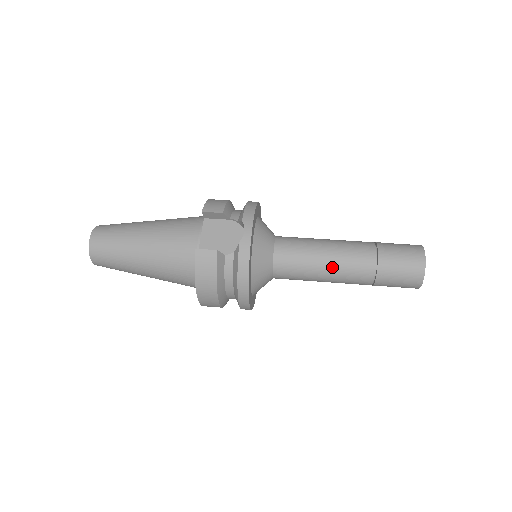
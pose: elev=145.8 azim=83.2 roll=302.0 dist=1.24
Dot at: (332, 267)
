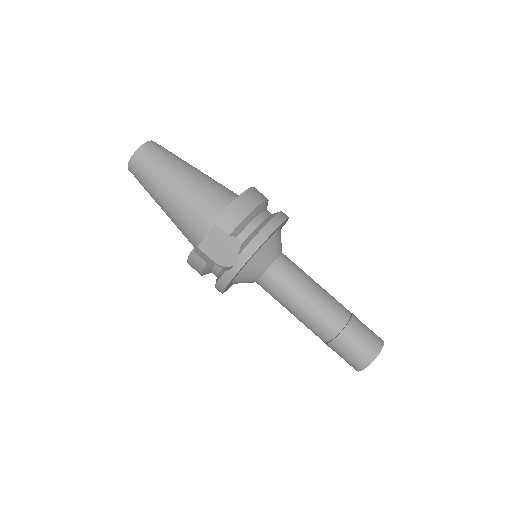
Dot at: (298, 316)
